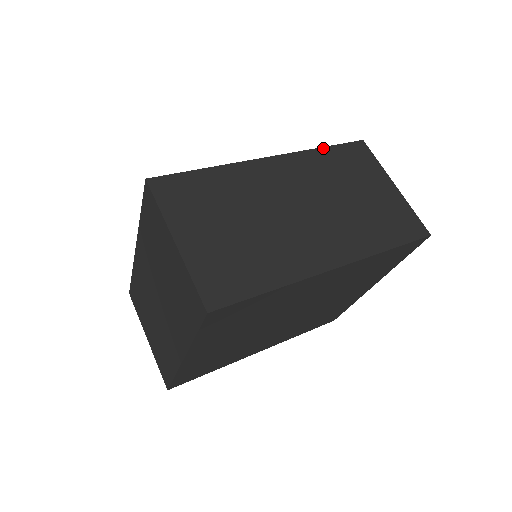
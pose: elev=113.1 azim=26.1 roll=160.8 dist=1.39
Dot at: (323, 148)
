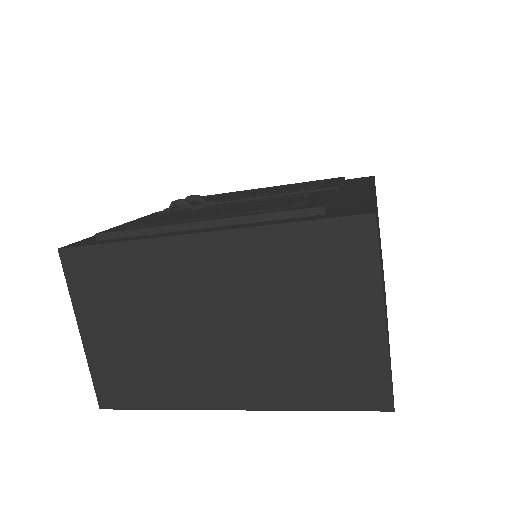
Dot at: occluded
